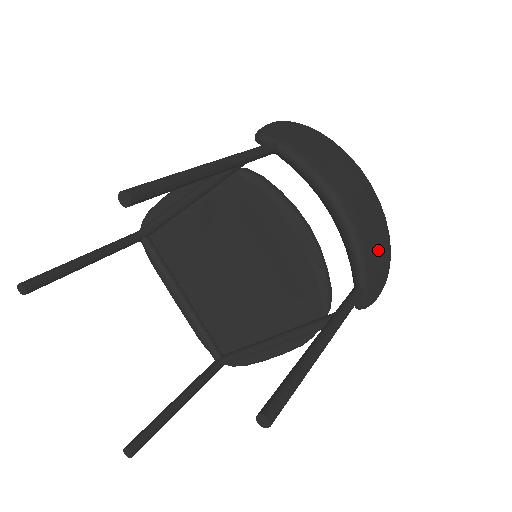
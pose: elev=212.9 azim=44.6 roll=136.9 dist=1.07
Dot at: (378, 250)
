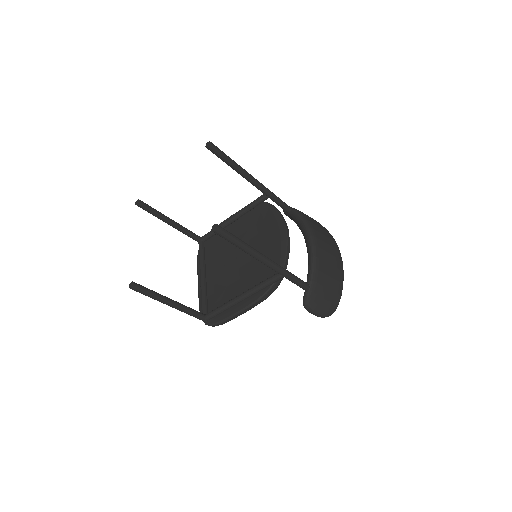
Dot at: (329, 276)
